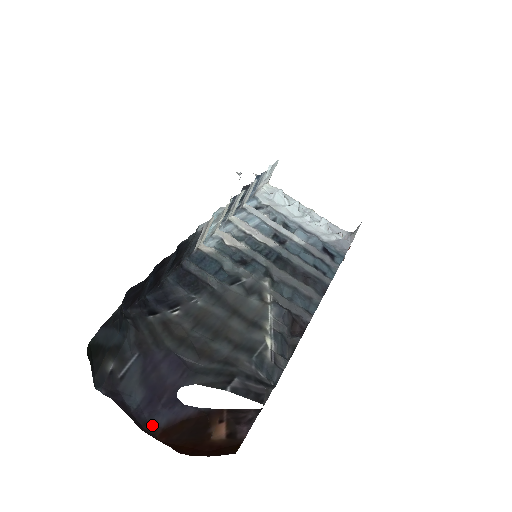
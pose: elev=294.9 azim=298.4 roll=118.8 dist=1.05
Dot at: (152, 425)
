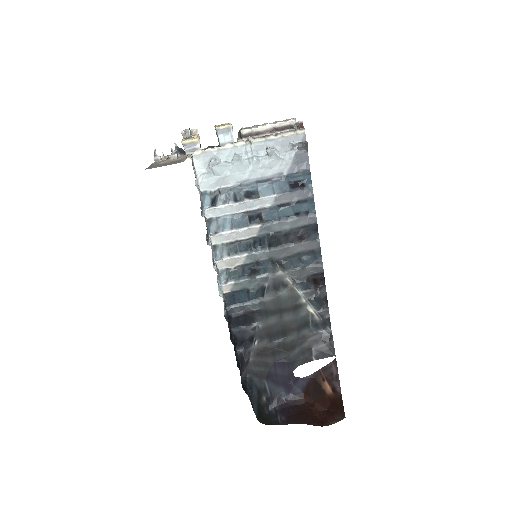
Dot at: (298, 396)
